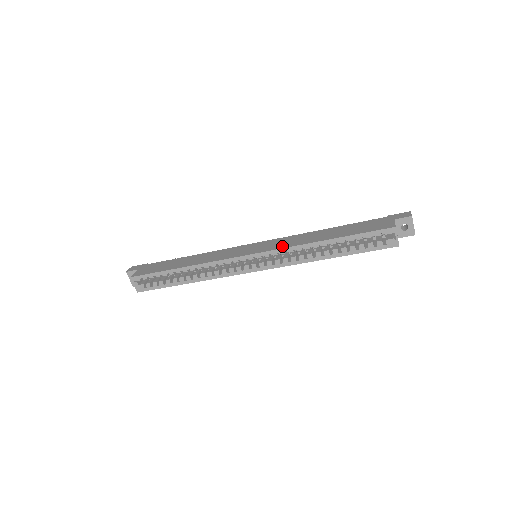
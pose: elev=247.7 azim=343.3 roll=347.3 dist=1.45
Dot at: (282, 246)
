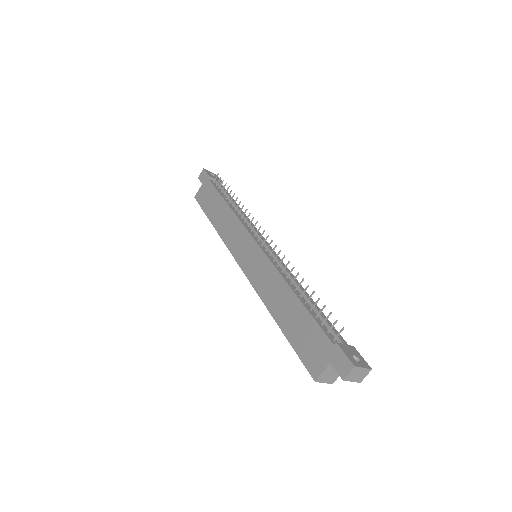
Dot at: (256, 284)
